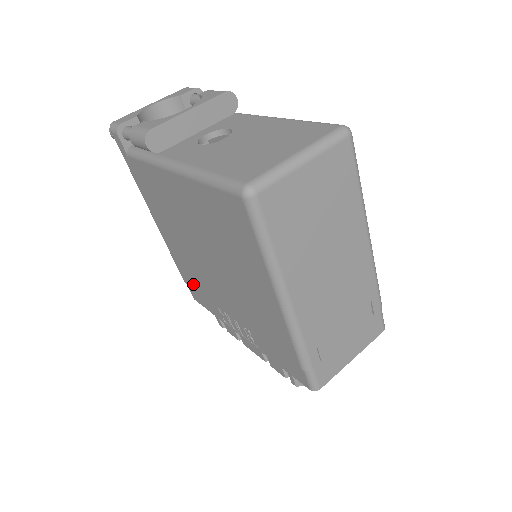
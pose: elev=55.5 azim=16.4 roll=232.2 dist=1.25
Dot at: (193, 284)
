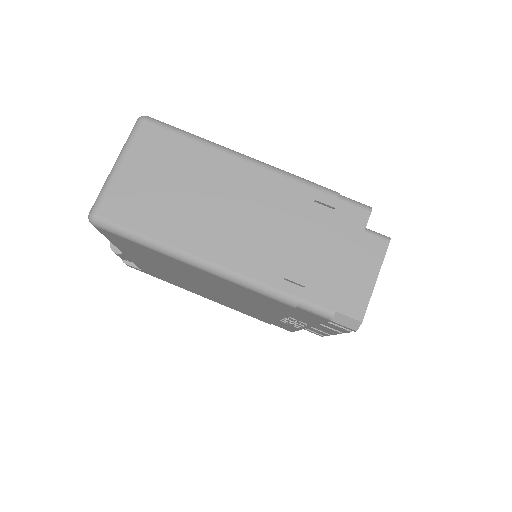
Dot at: occluded
